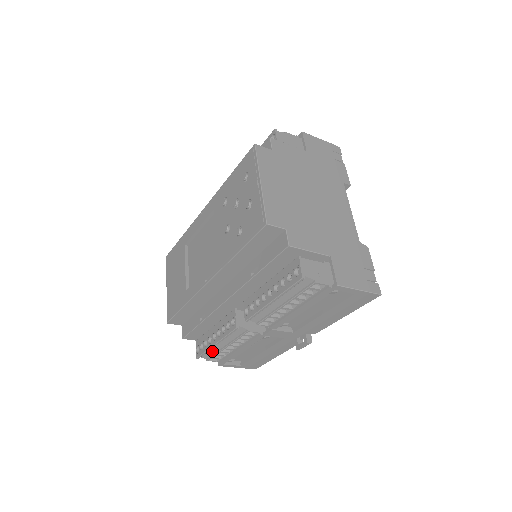
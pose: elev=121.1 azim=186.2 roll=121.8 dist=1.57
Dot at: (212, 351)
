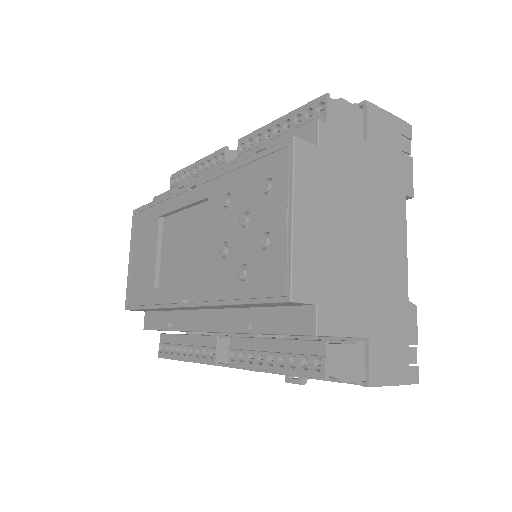
Dot at: occluded
